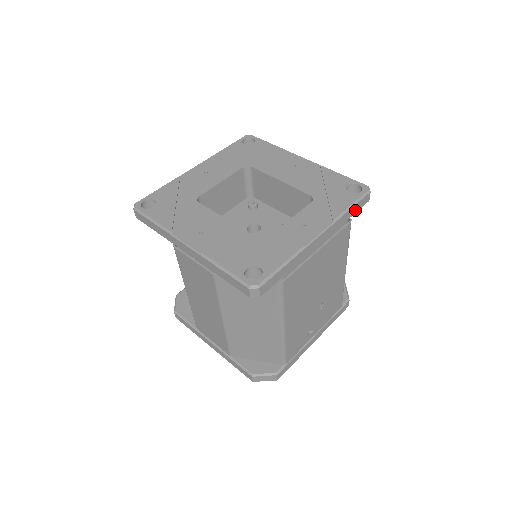
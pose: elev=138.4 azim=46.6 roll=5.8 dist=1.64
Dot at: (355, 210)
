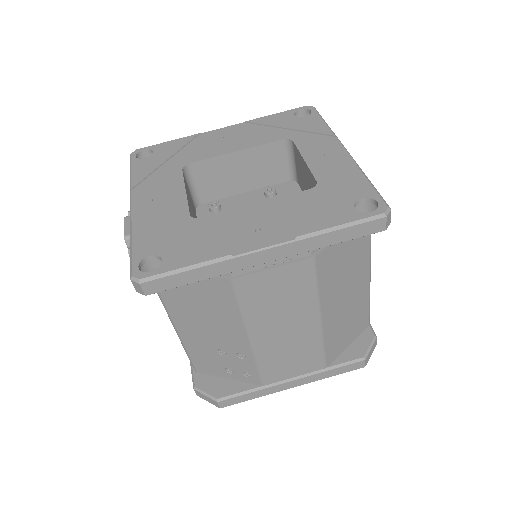
Dot at: occluded
